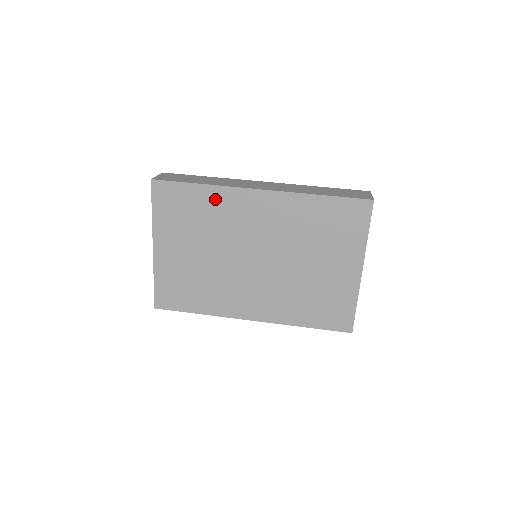
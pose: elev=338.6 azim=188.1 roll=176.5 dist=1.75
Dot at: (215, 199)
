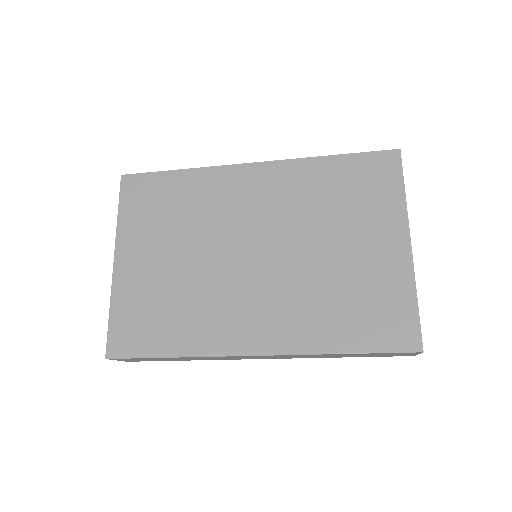
Dot at: (198, 184)
